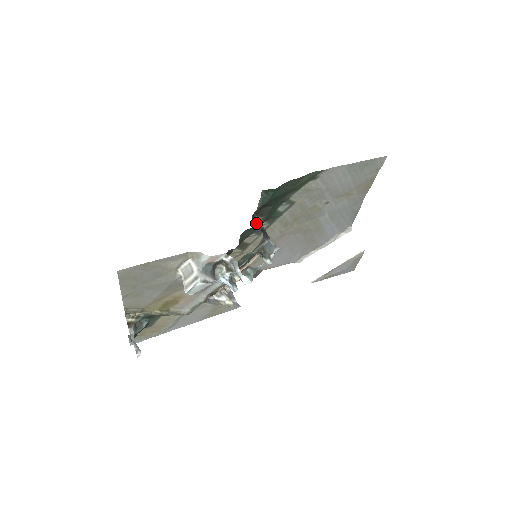
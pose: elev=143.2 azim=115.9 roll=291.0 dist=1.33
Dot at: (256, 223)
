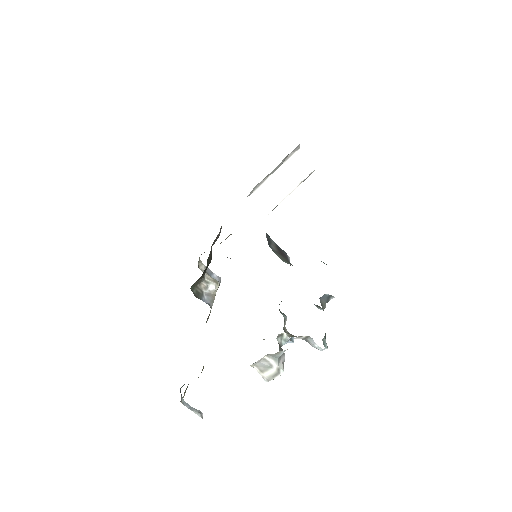
Dot at: (272, 247)
